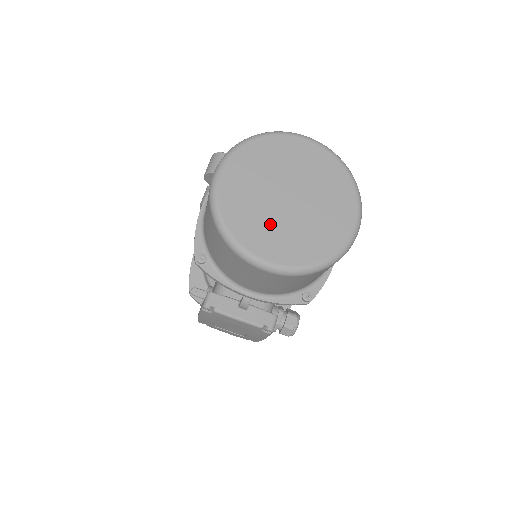
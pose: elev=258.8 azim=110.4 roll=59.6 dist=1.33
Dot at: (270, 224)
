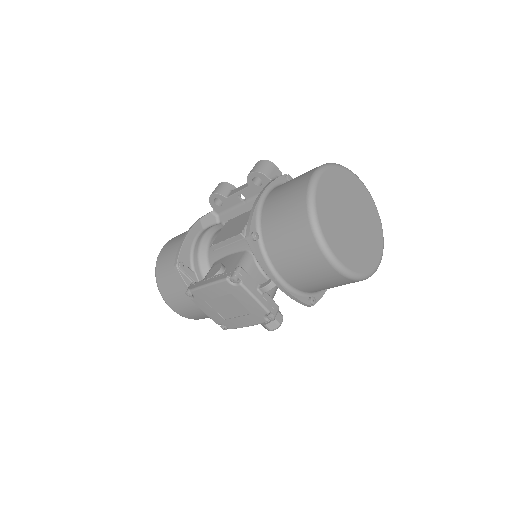
Dot at: (341, 231)
